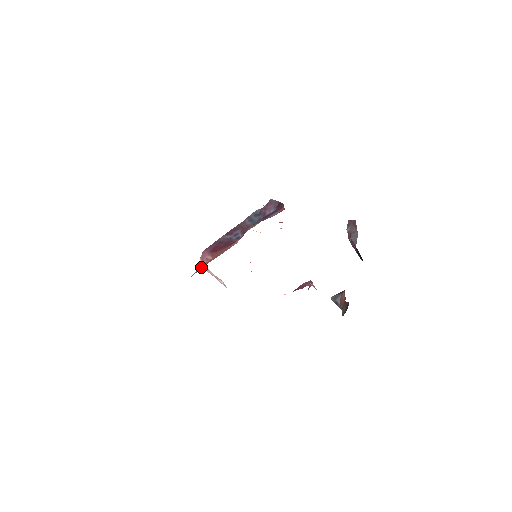
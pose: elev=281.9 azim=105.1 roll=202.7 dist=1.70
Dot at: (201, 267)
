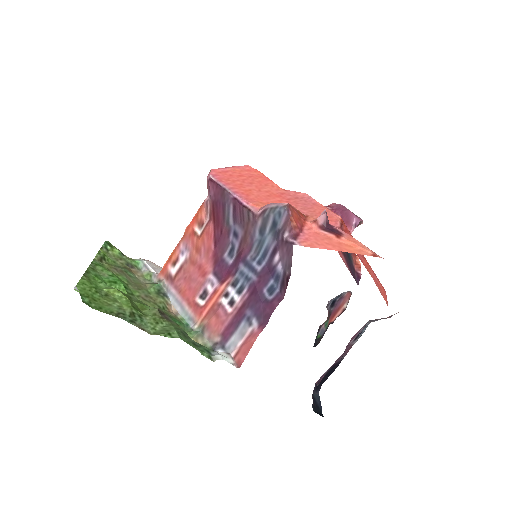
Dot at: (185, 242)
